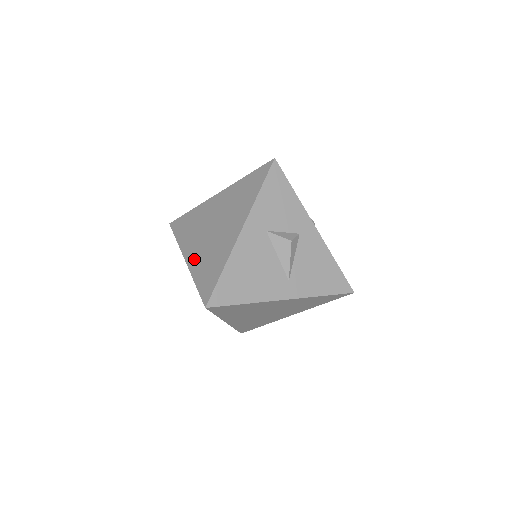
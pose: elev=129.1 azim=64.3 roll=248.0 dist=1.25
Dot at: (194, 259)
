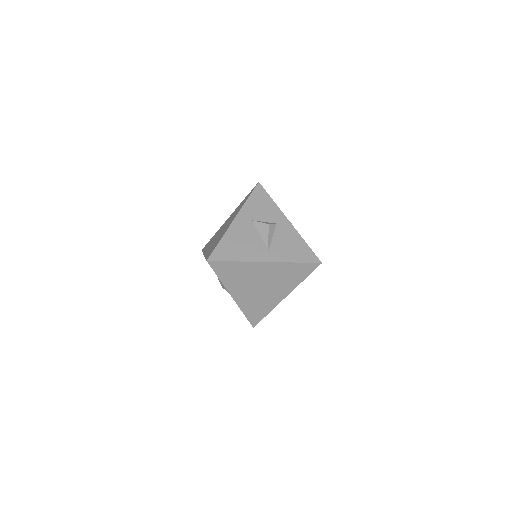
Dot at: (208, 250)
